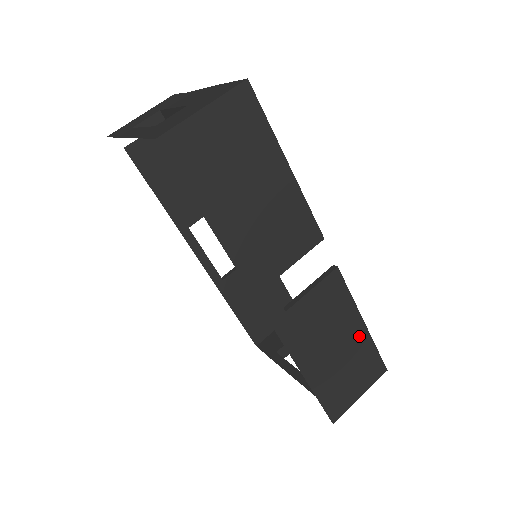
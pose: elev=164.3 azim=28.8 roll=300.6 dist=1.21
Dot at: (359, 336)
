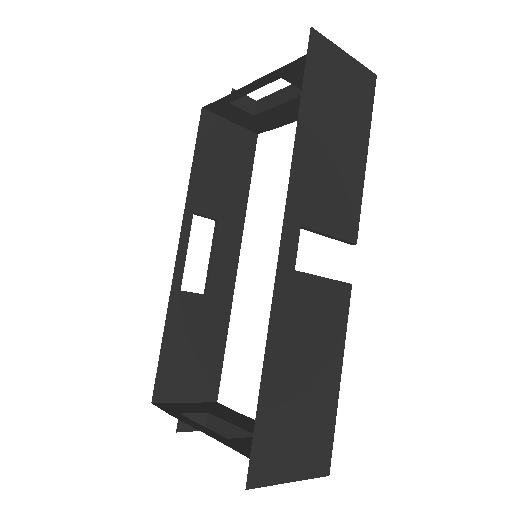
Dot at: (329, 388)
